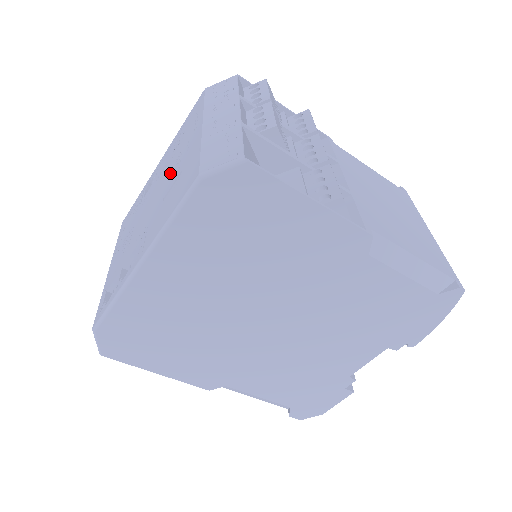
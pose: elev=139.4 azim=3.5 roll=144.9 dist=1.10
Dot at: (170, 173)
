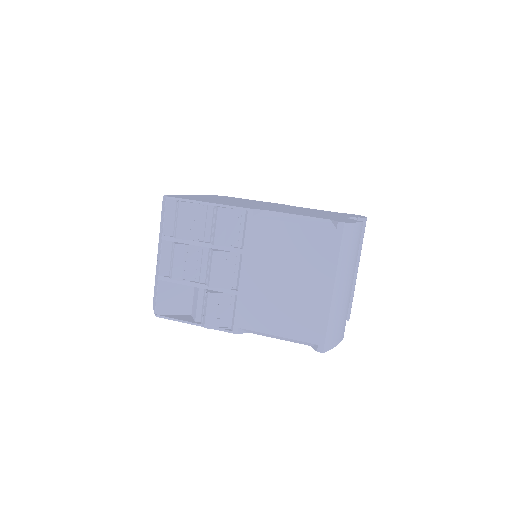
Dot at: occluded
